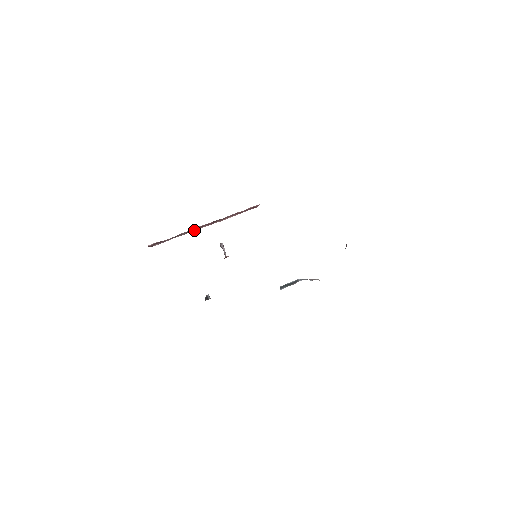
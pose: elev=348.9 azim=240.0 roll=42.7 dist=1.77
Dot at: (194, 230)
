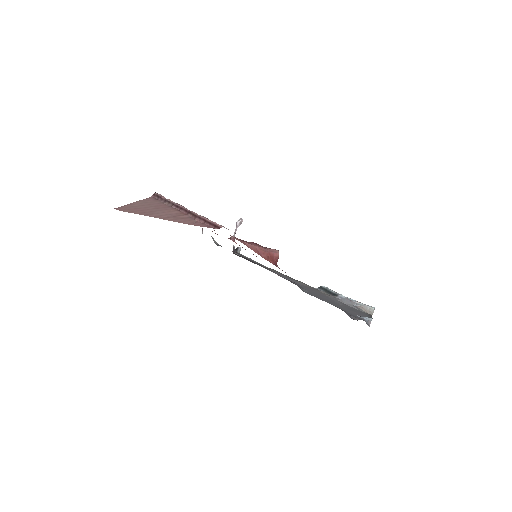
Dot at: (176, 207)
